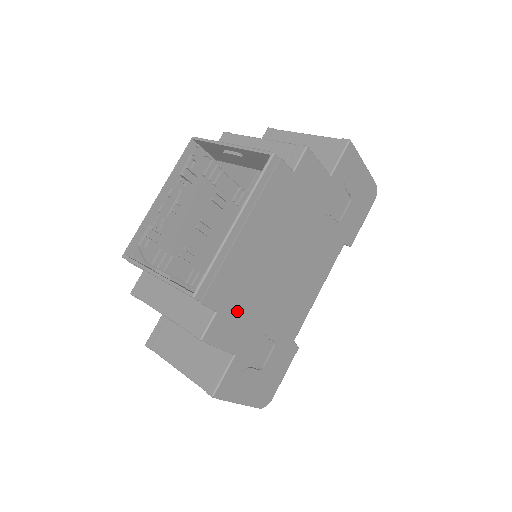
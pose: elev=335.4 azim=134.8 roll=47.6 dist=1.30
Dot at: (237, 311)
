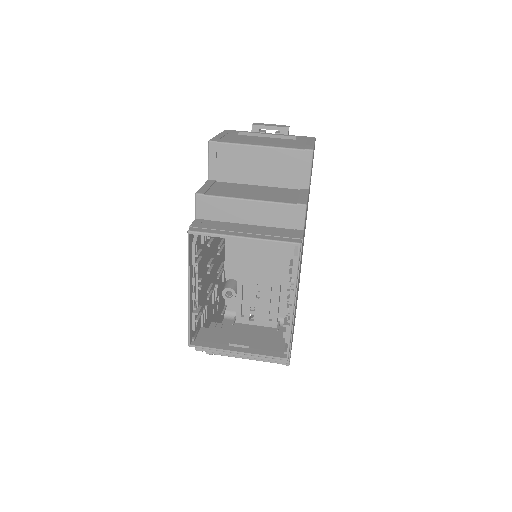
Dot at: (293, 327)
